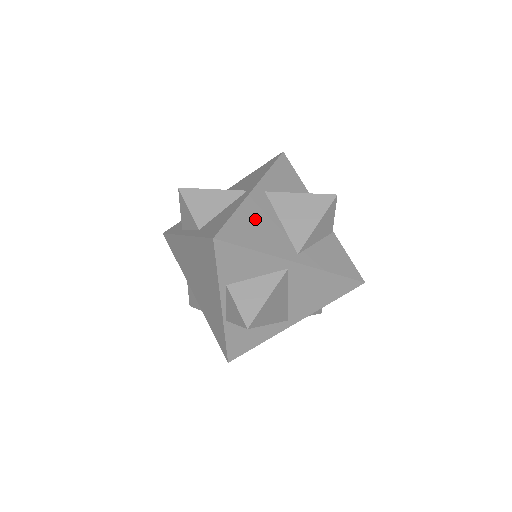
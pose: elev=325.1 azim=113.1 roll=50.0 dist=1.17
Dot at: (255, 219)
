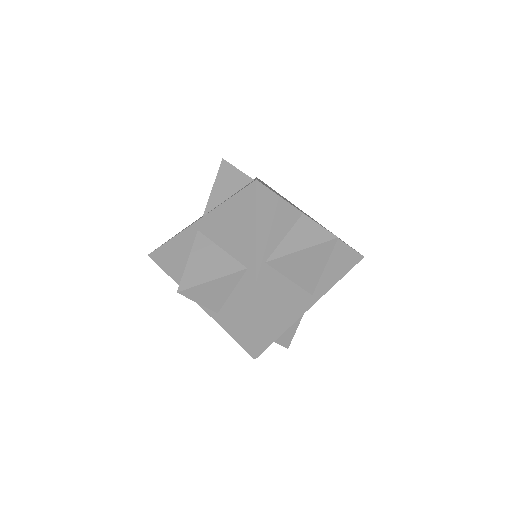
Dot at: (272, 304)
